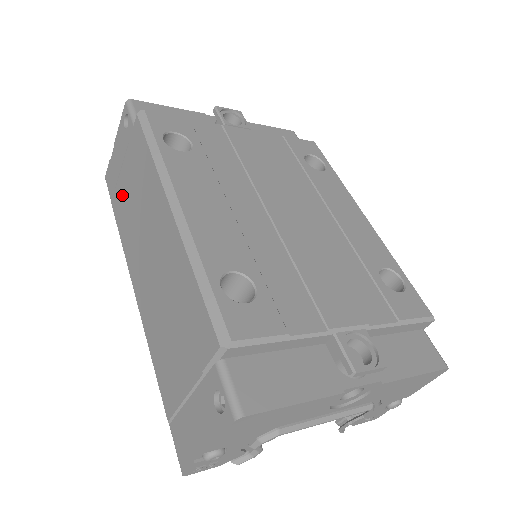
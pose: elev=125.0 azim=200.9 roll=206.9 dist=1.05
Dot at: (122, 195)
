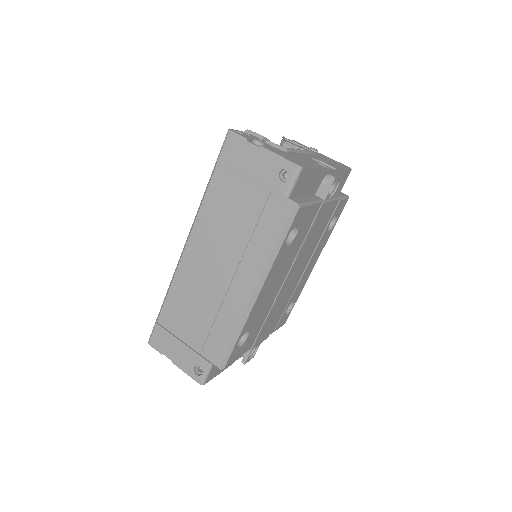
Dot at: (232, 191)
